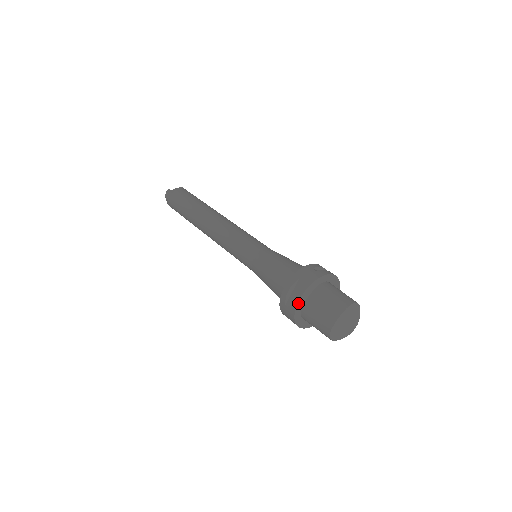
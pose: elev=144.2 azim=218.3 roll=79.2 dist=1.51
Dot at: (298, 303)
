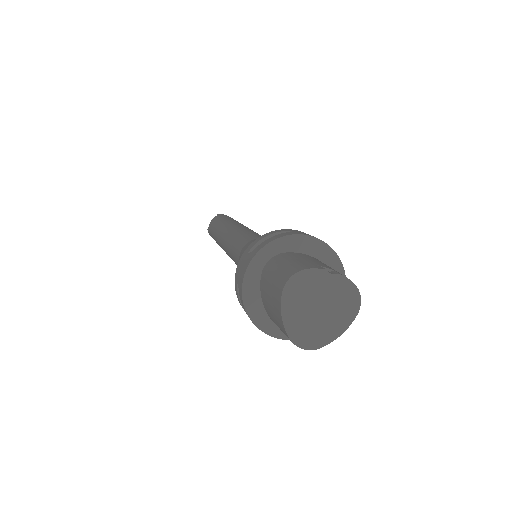
Dot at: (252, 319)
